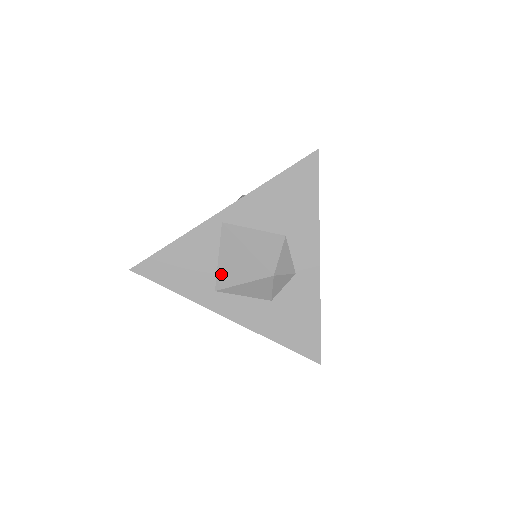
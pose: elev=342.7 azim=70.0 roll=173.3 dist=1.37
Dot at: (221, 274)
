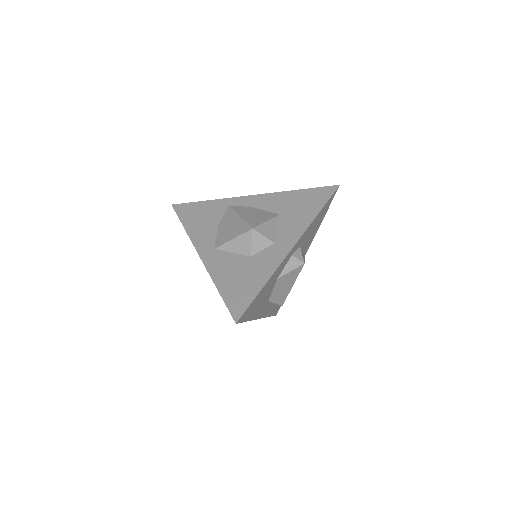
Dot at: occluded
